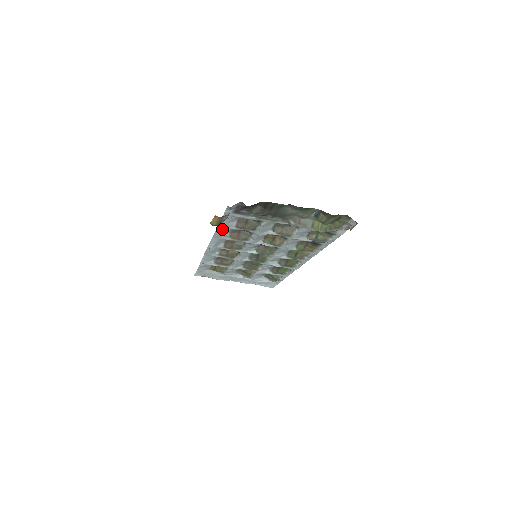
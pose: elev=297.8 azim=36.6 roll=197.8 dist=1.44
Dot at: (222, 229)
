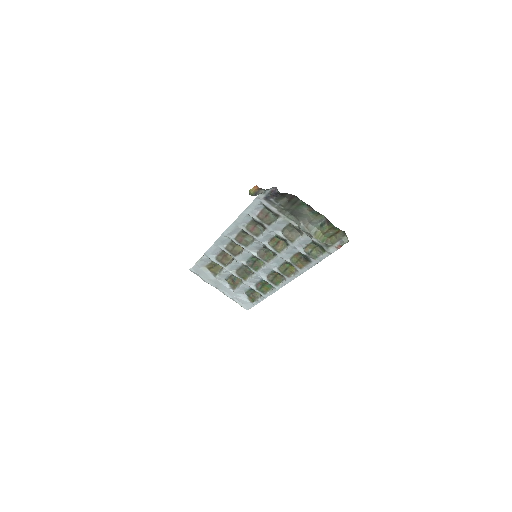
Dot at: (245, 215)
